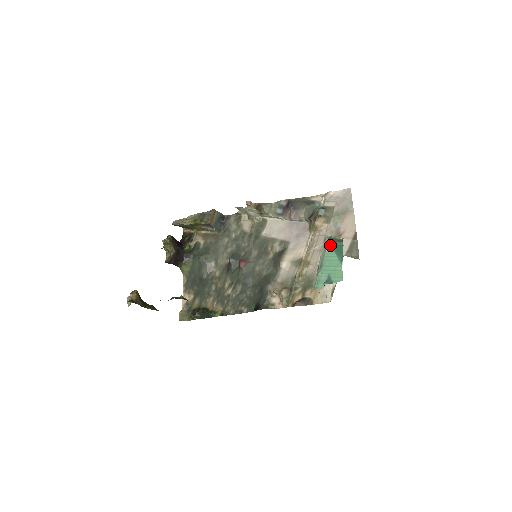
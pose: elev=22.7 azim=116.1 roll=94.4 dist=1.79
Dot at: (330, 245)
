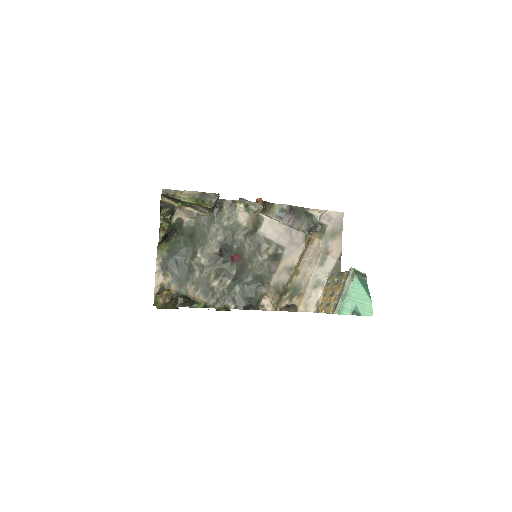
Dot at: (357, 278)
